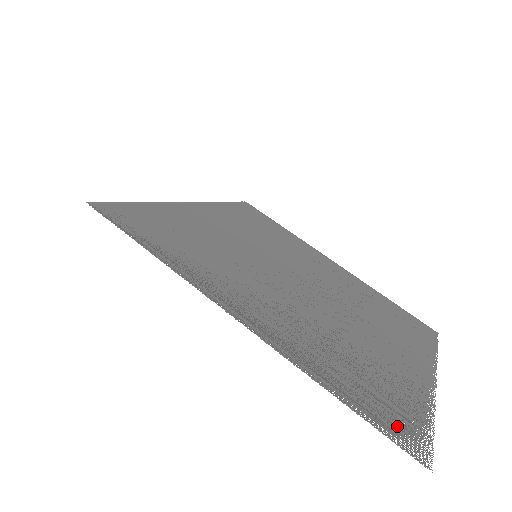
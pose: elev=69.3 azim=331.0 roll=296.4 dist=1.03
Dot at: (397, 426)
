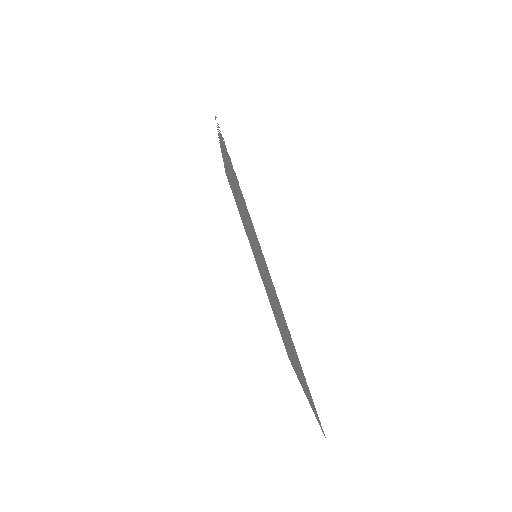
Dot at: occluded
